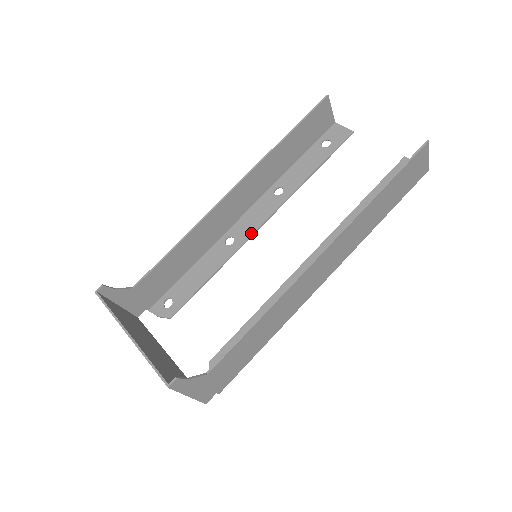
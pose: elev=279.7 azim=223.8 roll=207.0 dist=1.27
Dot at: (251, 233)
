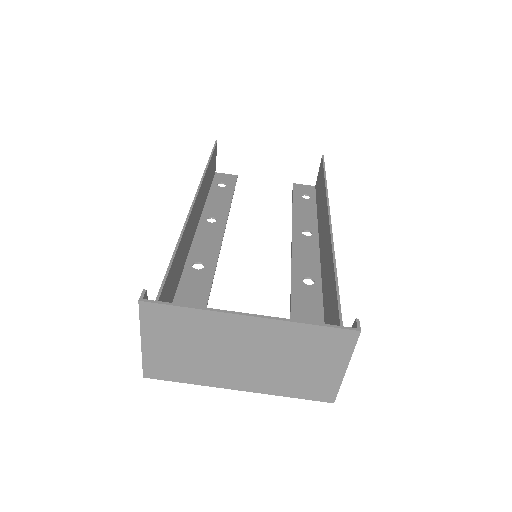
Dot at: (217, 253)
